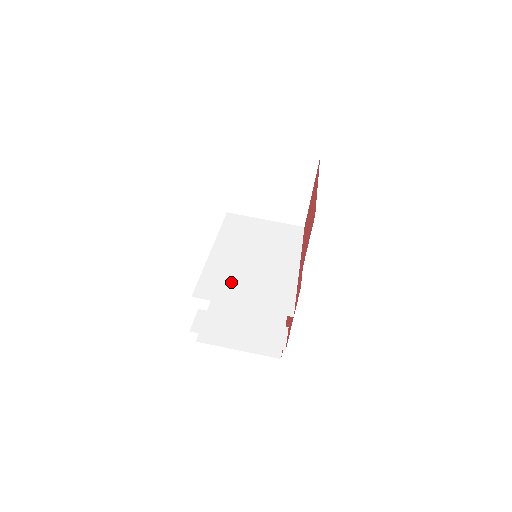
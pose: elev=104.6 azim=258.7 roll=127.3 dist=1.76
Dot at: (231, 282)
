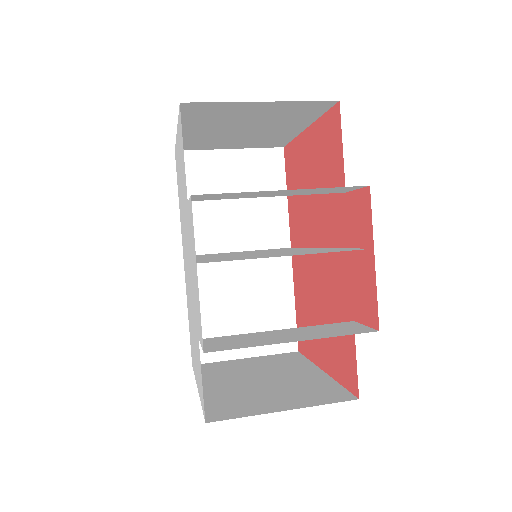
Dot at: occluded
